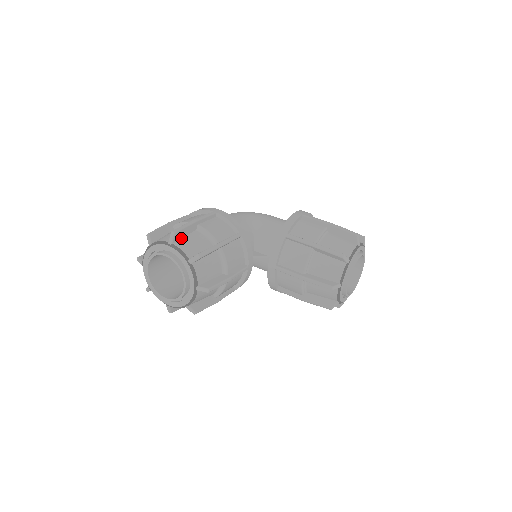
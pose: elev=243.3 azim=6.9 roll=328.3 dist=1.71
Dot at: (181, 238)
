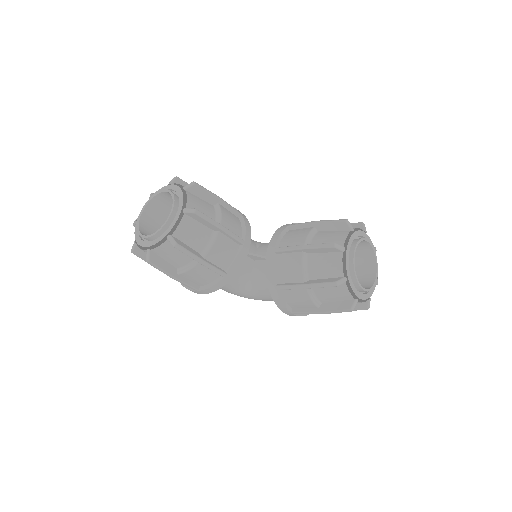
Dot at: (182, 189)
